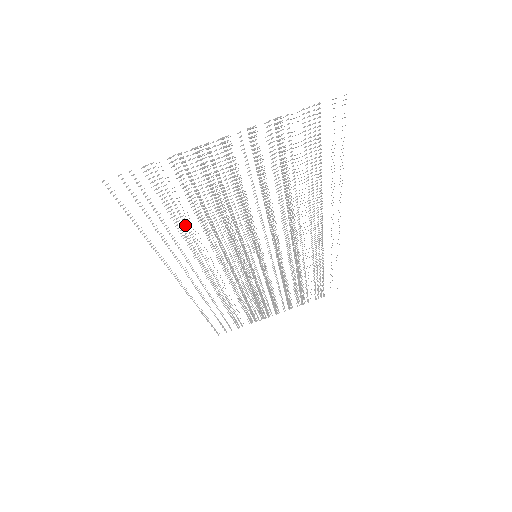
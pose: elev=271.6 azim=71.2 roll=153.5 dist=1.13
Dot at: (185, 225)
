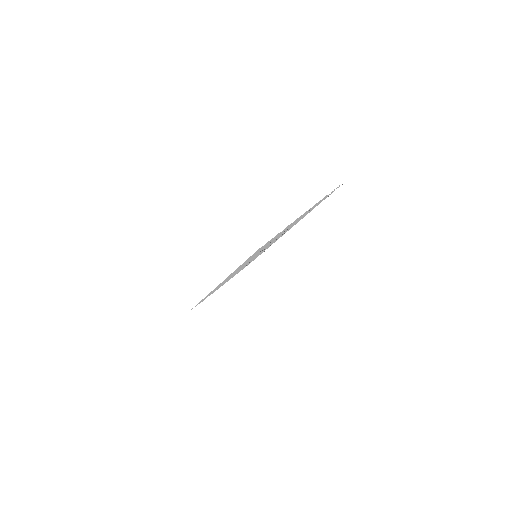
Dot at: occluded
